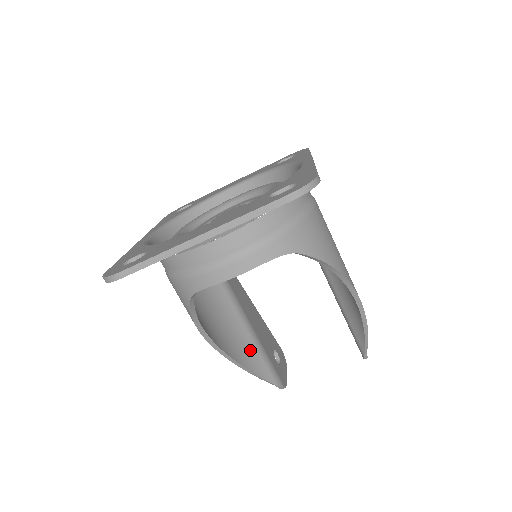
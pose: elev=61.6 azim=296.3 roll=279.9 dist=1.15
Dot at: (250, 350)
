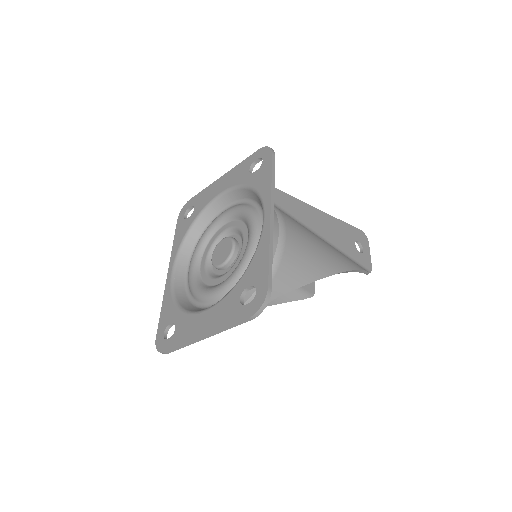
Dot at: occluded
